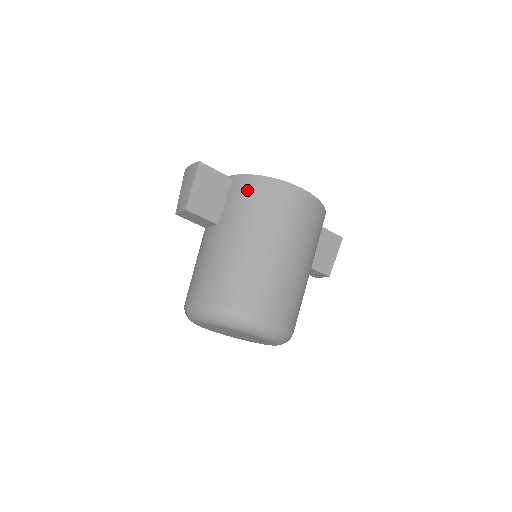
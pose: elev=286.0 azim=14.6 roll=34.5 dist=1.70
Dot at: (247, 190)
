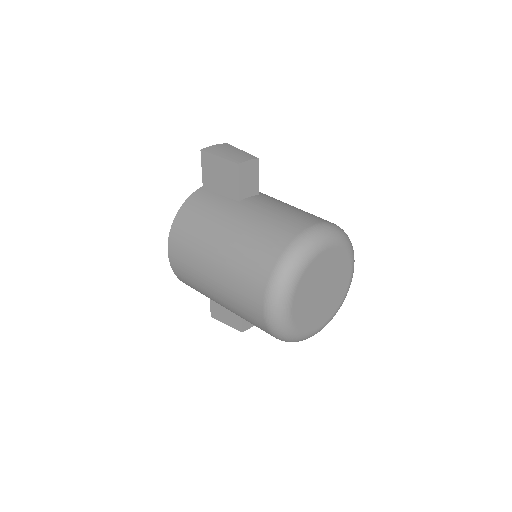
Dot at: occluded
